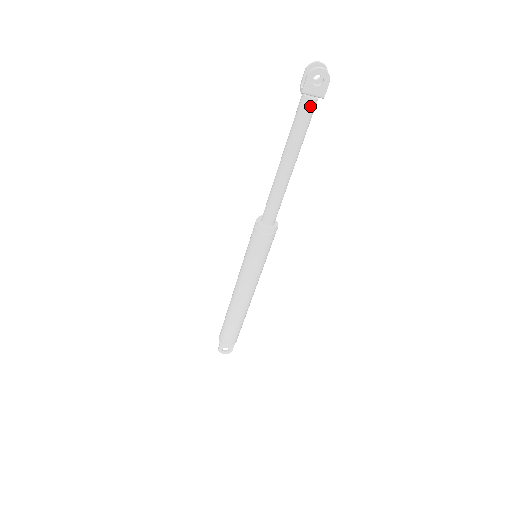
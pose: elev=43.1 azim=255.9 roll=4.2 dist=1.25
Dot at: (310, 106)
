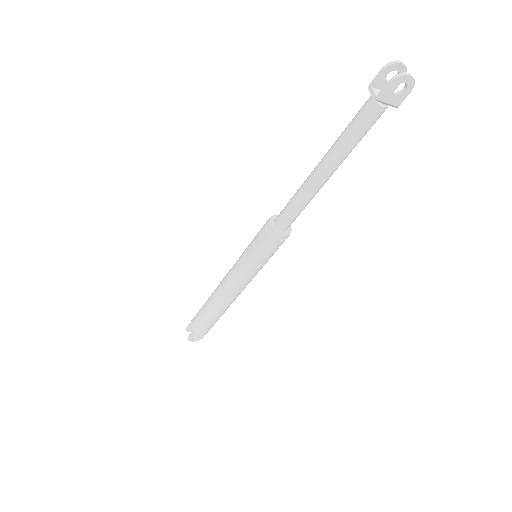
Dot at: (379, 115)
